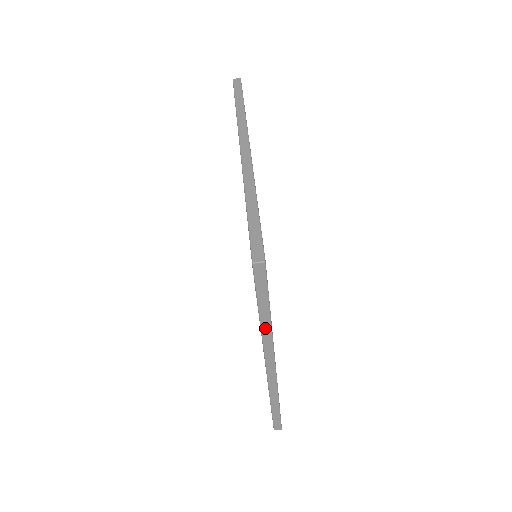
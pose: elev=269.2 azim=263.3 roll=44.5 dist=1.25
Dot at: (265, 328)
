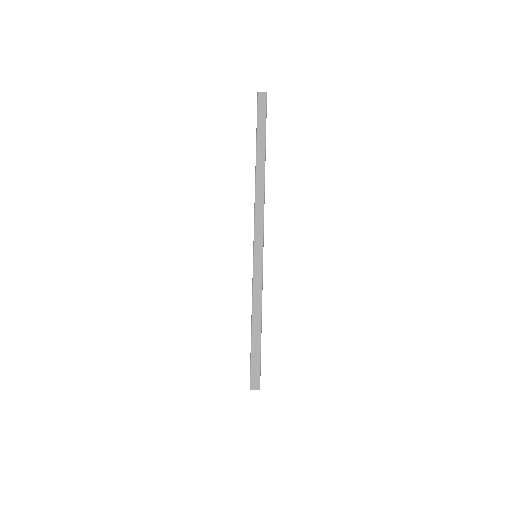
Dot at: (259, 168)
